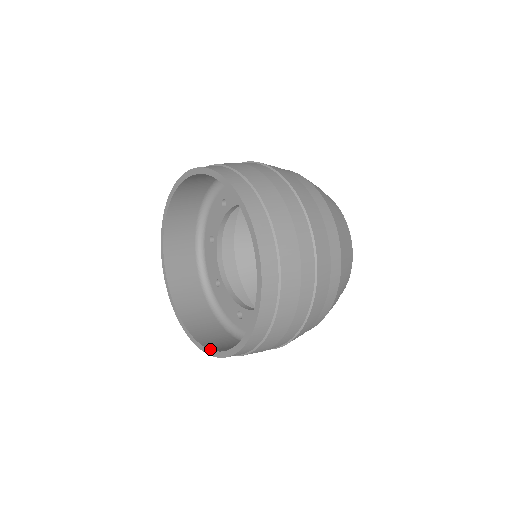
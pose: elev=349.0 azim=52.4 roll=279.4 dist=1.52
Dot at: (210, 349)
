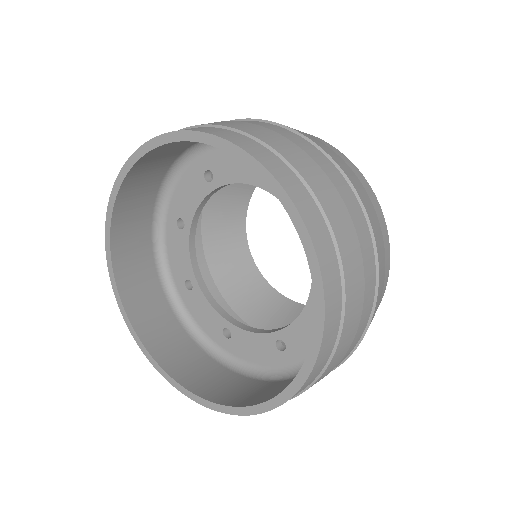
Dot at: (273, 397)
